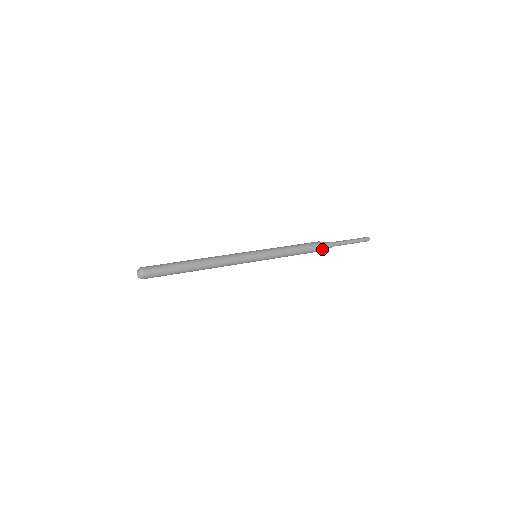
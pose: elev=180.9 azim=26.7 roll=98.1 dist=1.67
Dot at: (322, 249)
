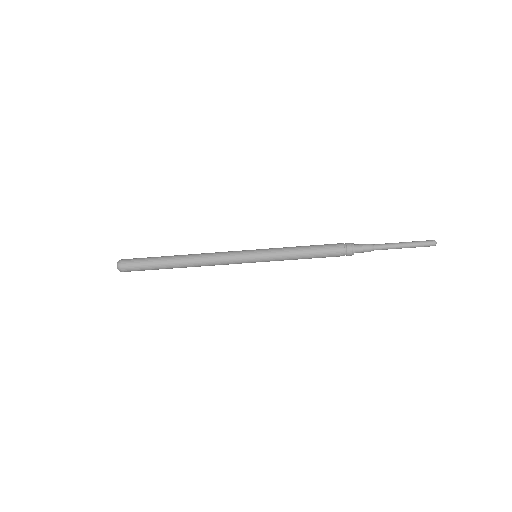
Dot at: (351, 250)
